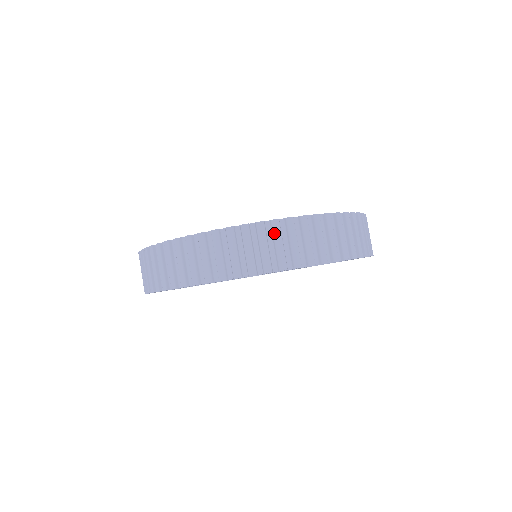
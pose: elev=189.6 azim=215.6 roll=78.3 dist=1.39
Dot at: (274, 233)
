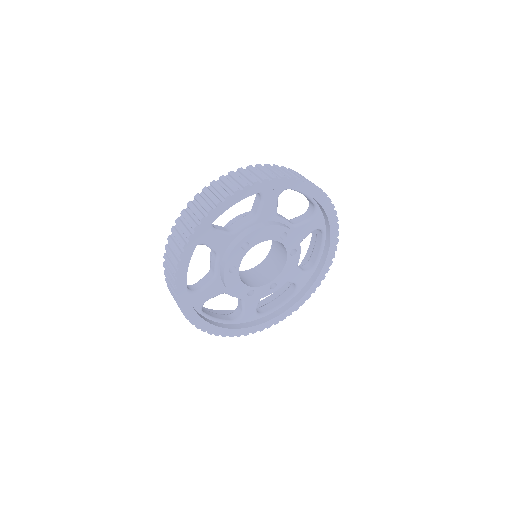
Dot at: (223, 181)
